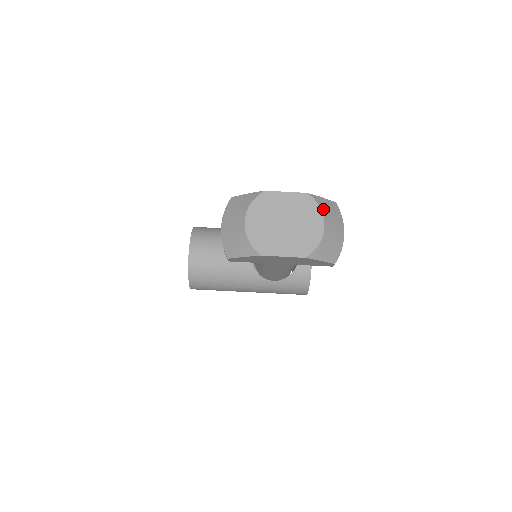
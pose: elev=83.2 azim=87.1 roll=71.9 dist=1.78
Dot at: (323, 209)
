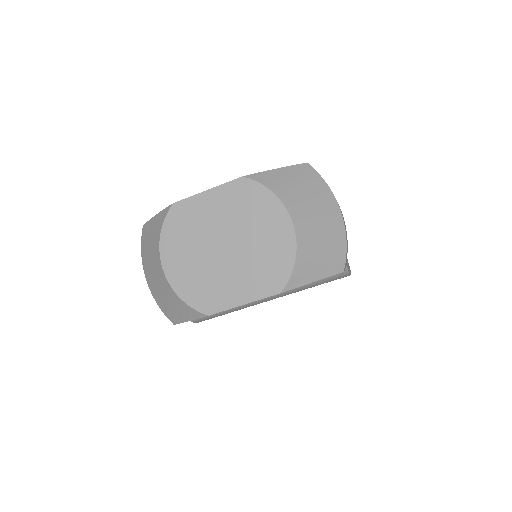
Dot at: (281, 192)
